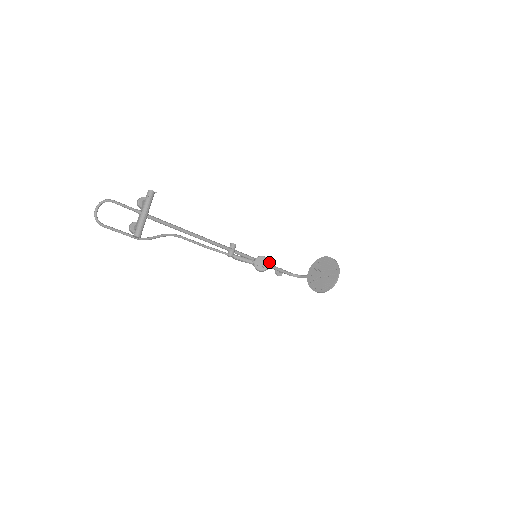
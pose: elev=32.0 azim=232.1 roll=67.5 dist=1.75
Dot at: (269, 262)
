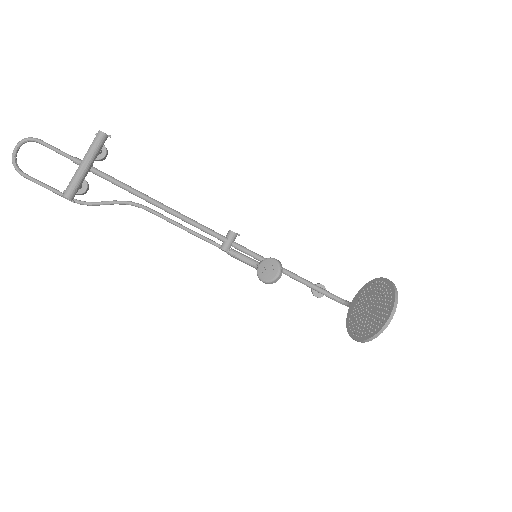
Dot at: (280, 270)
